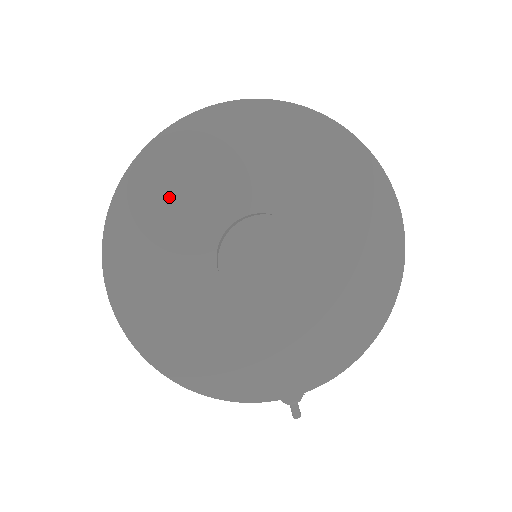
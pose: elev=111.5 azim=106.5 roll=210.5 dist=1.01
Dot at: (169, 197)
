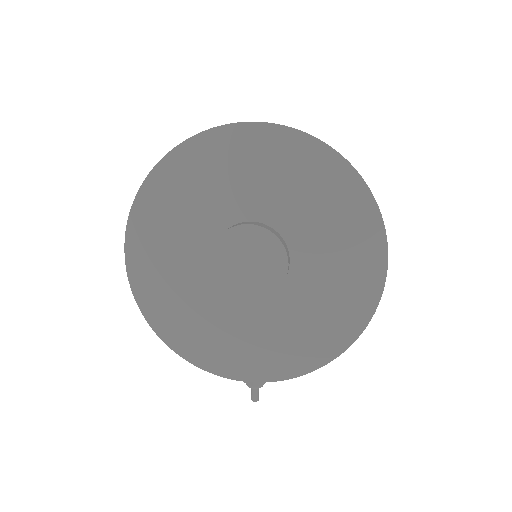
Dot at: (190, 188)
